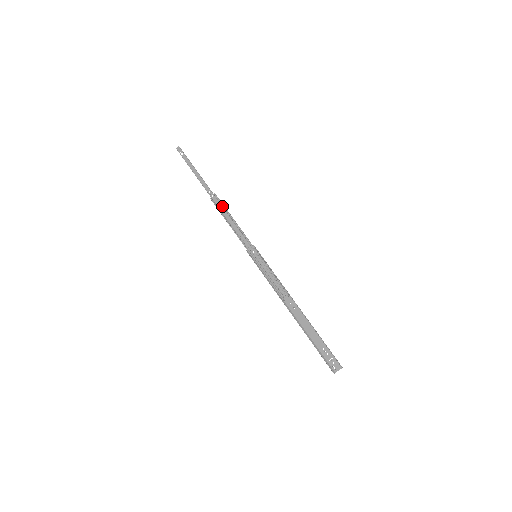
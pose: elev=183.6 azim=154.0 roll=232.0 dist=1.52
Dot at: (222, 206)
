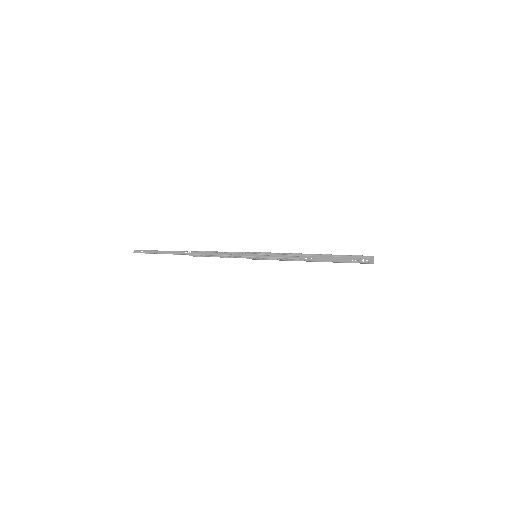
Dot at: (203, 252)
